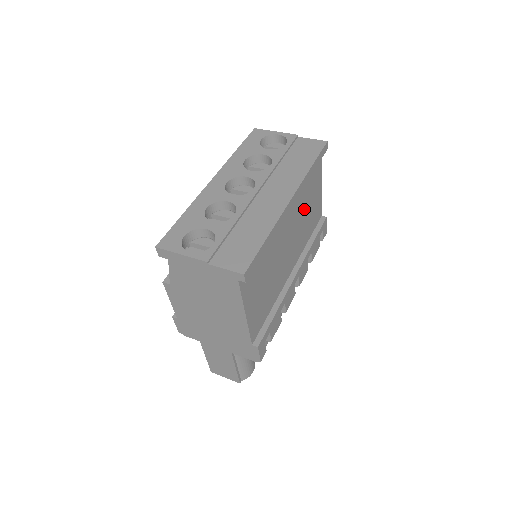
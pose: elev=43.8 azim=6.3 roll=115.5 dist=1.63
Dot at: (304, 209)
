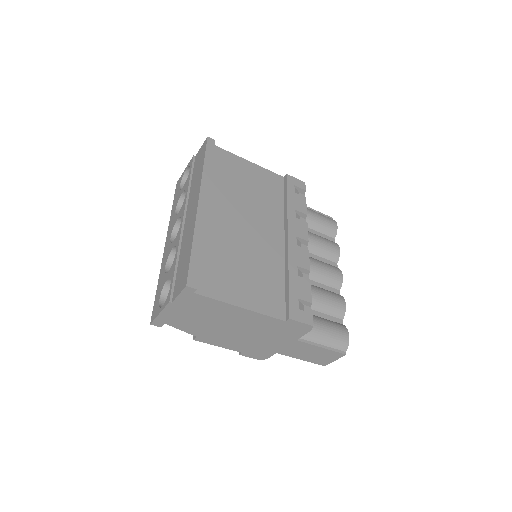
Dot at: (243, 192)
